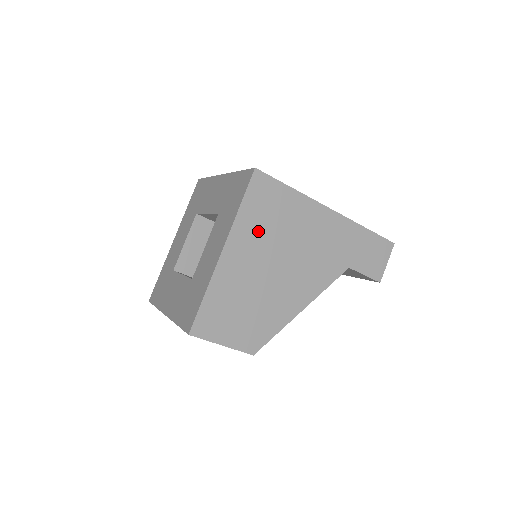
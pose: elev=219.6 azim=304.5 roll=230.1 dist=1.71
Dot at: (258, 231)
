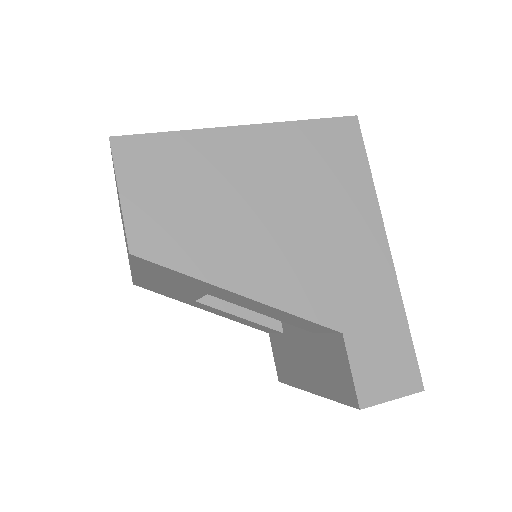
Dot at: (295, 160)
